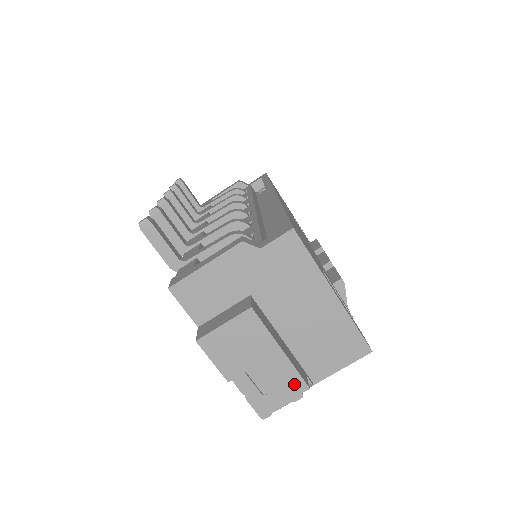
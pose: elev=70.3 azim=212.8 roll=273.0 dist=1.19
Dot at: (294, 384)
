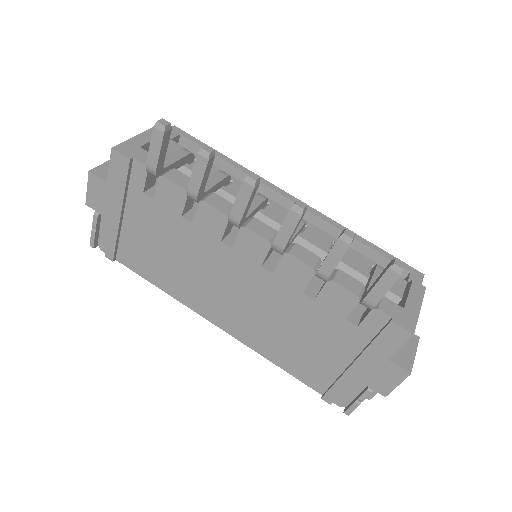
Dot at: occluded
